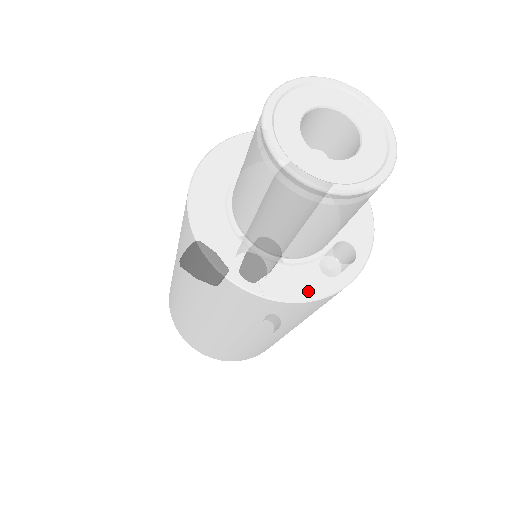
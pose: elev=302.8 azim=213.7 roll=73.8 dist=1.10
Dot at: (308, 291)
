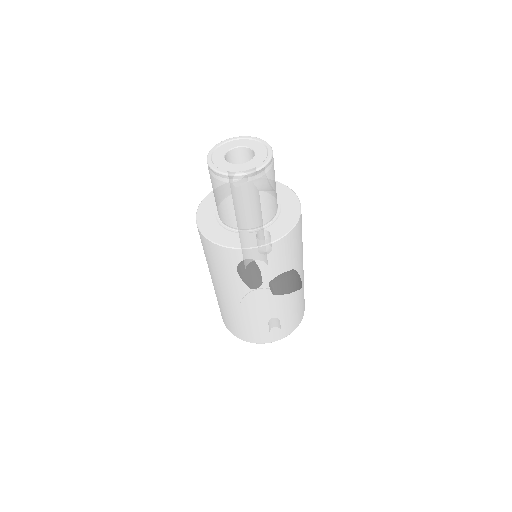
Dot at: (230, 243)
